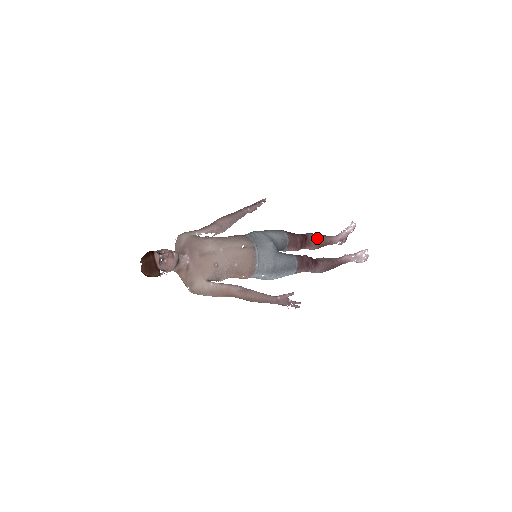
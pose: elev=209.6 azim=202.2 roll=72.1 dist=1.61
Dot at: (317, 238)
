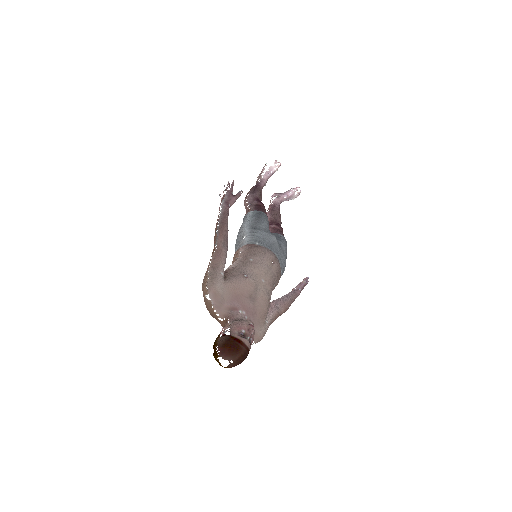
Dot at: (260, 195)
